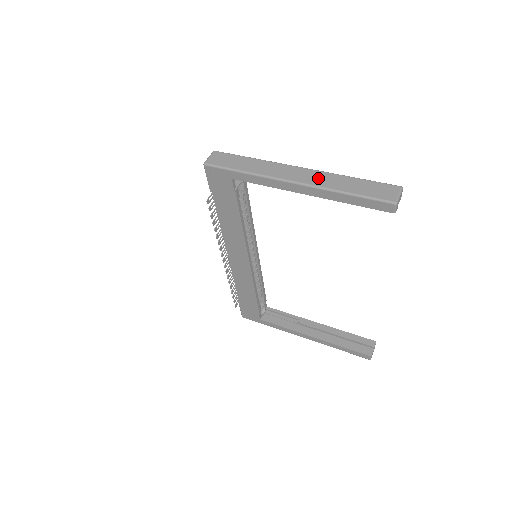
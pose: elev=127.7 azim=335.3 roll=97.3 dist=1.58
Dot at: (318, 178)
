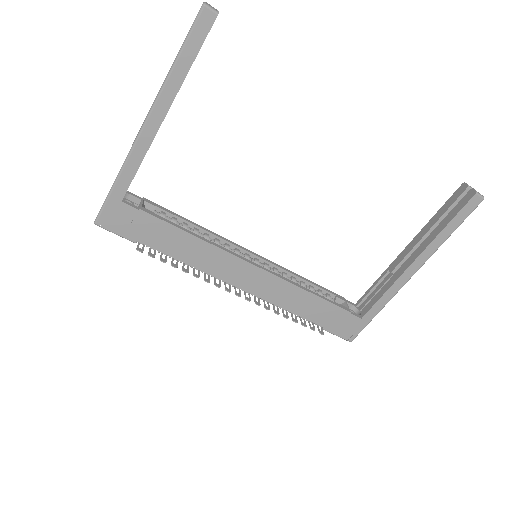
Dot at: occluded
